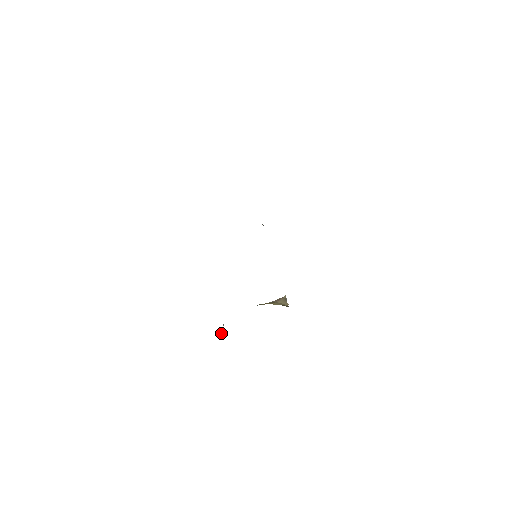
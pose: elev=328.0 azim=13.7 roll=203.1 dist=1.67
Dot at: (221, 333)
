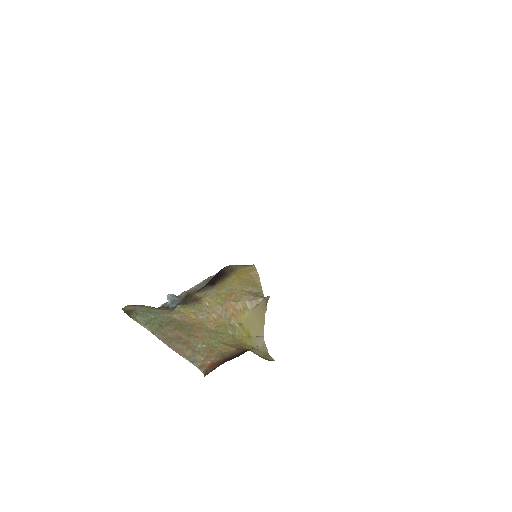
Dot at: (171, 305)
